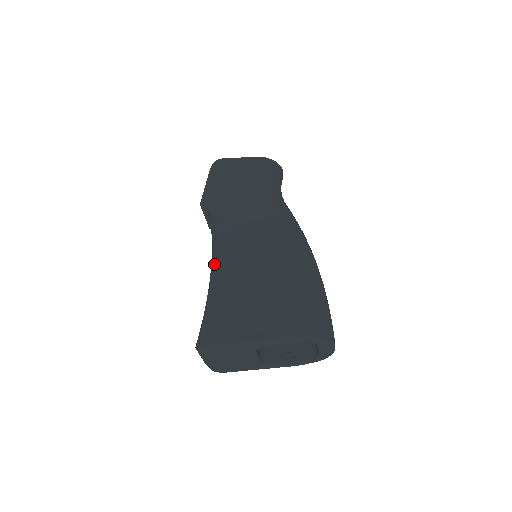
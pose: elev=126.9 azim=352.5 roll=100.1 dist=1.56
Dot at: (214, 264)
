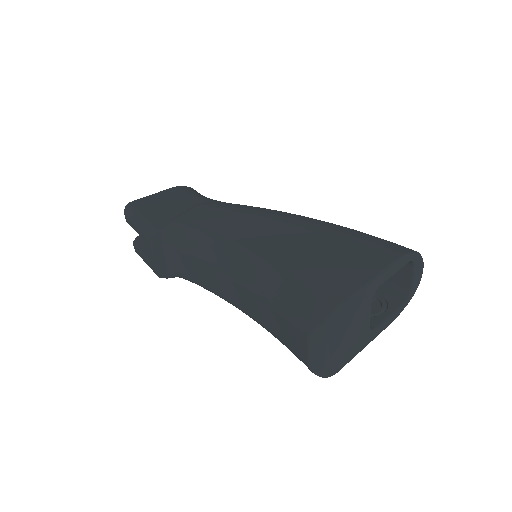
Dot at: (236, 262)
